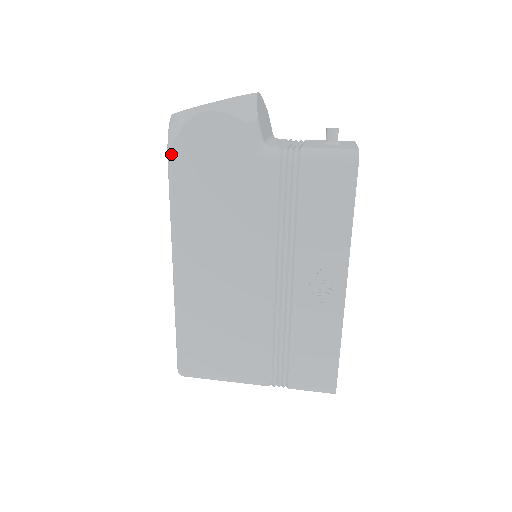
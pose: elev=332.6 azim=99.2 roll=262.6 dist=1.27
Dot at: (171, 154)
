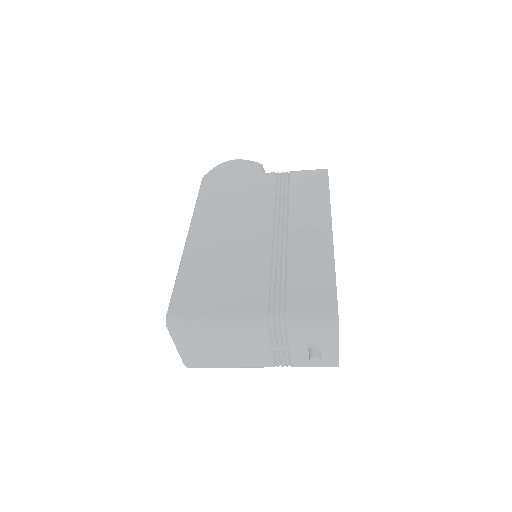
Dot at: (205, 177)
